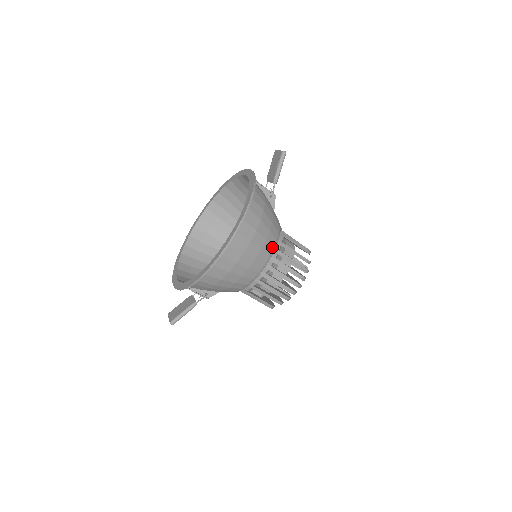
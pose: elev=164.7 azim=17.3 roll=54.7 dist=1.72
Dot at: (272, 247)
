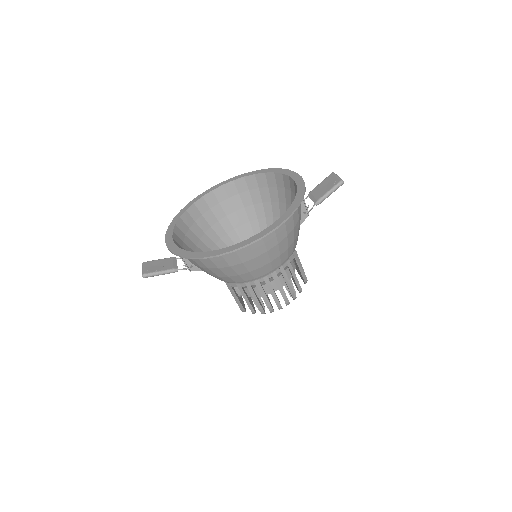
Dot at: (280, 263)
